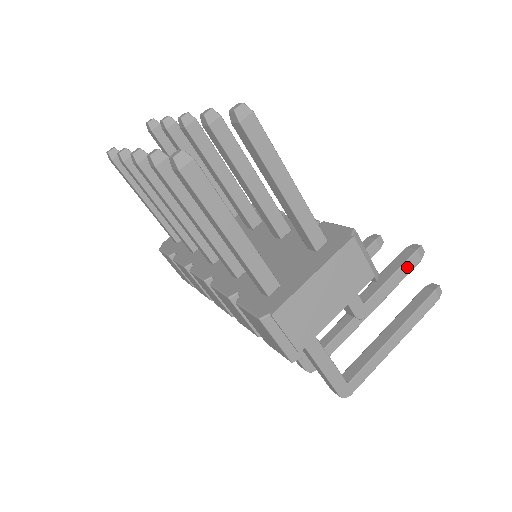
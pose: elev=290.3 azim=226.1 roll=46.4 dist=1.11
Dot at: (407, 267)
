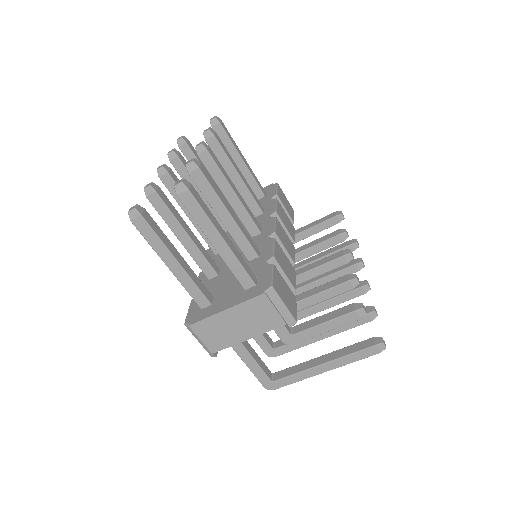
Dot at: (342, 321)
